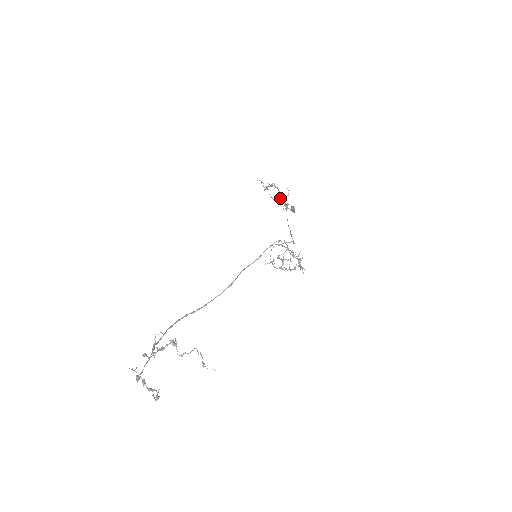
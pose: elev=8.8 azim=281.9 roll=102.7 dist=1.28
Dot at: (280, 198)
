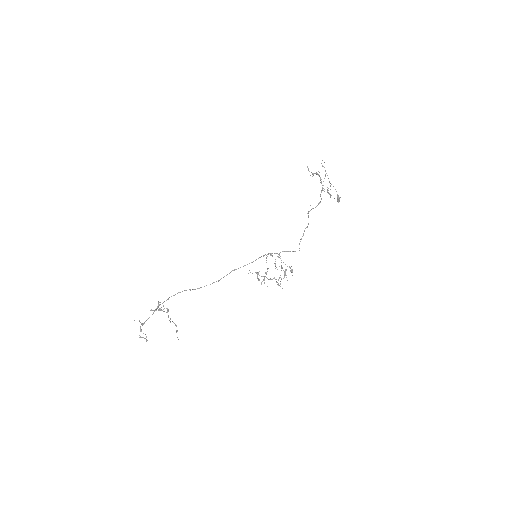
Dot at: occluded
